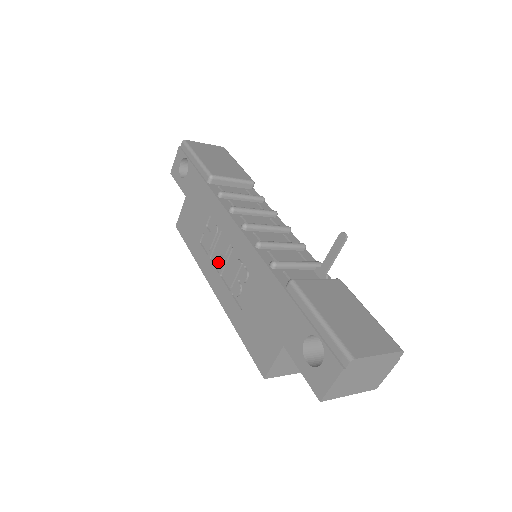
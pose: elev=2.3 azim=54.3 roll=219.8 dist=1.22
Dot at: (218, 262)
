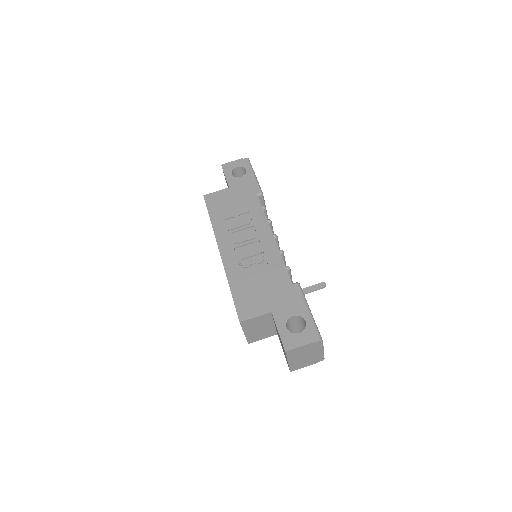
Dot at: (238, 240)
